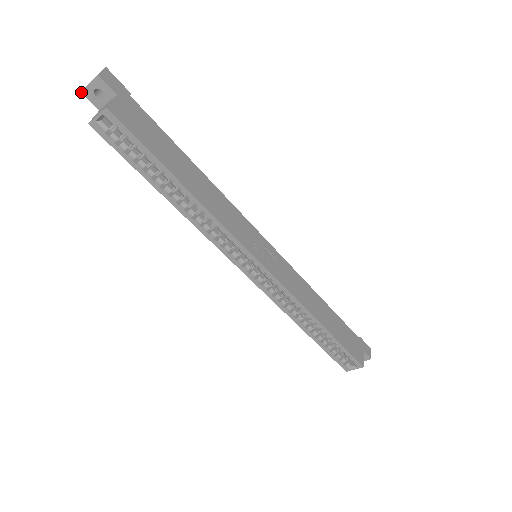
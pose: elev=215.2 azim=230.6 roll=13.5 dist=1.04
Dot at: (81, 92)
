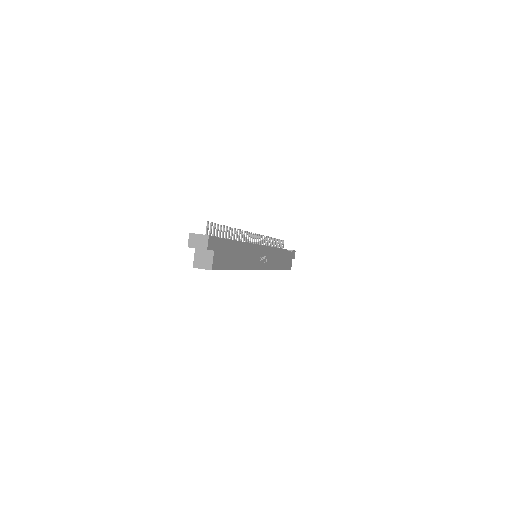
Dot at: occluded
